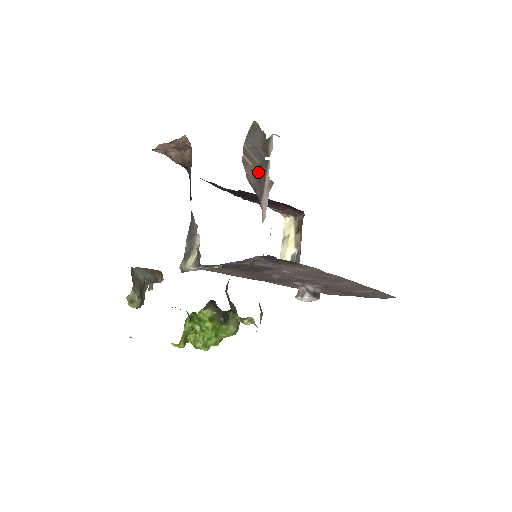
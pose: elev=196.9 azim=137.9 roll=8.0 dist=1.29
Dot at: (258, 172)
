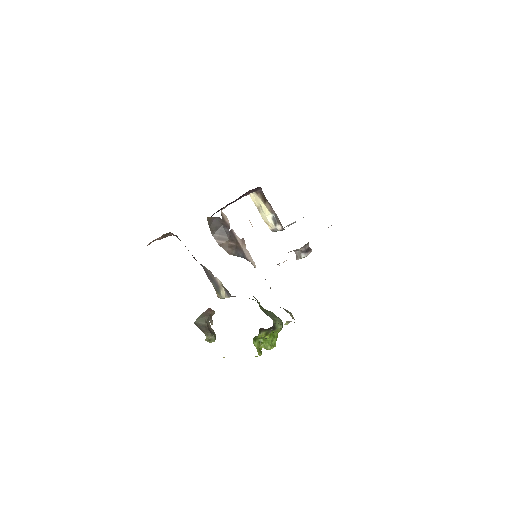
Dot at: (232, 243)
